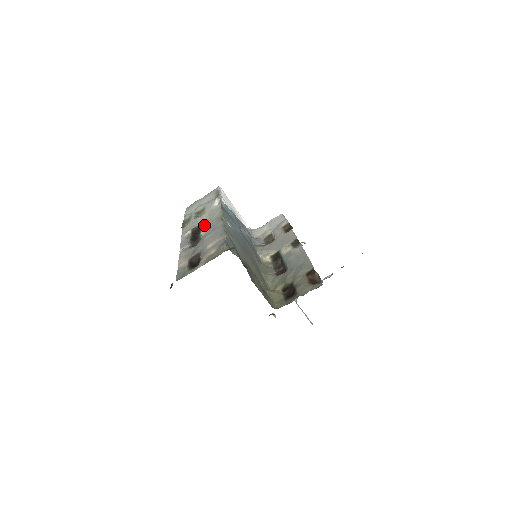
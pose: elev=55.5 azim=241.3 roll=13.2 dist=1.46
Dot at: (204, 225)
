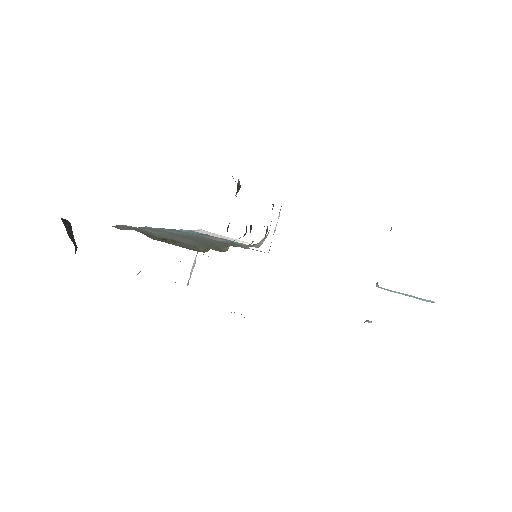
Dot at: occluded
